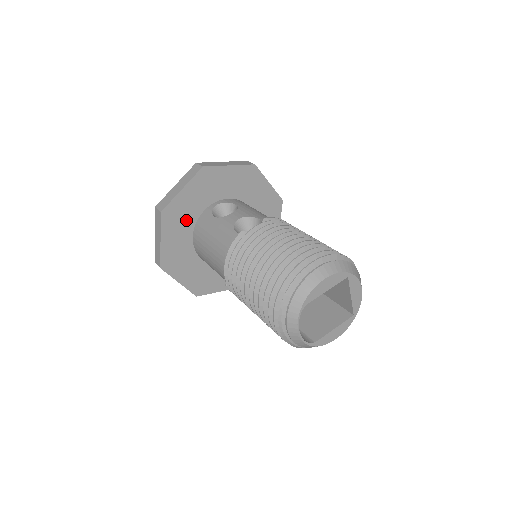
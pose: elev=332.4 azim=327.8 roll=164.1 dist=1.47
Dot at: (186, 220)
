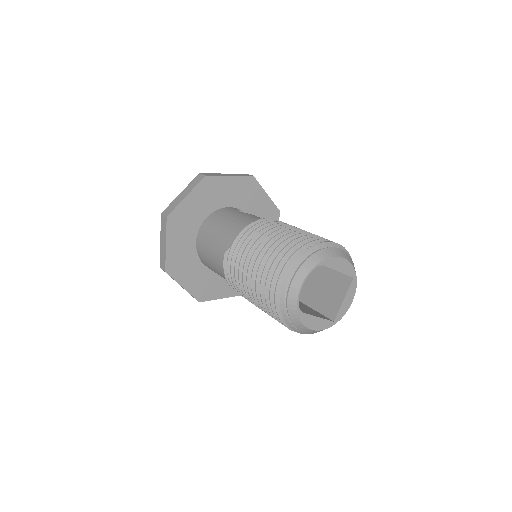
Dot at: (213, 200)
